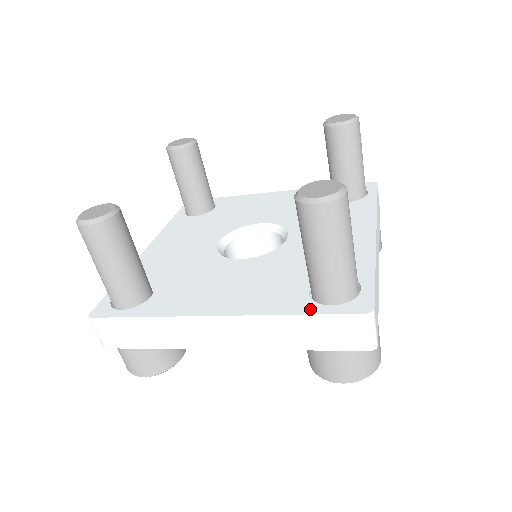
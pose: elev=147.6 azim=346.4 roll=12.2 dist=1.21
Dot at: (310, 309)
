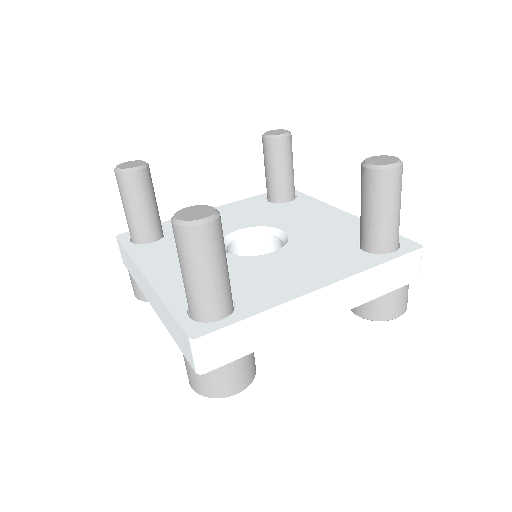
Dot at: (384, 258)
